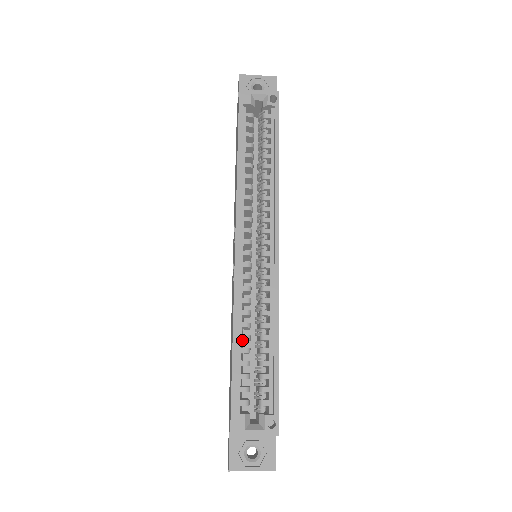
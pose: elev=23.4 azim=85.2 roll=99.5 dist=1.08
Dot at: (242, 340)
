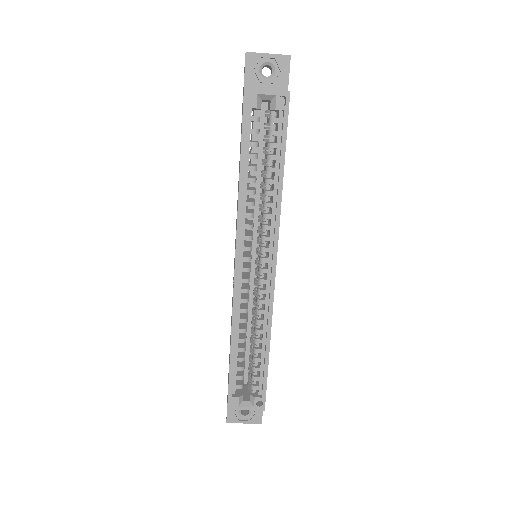
Dot at: occluded
